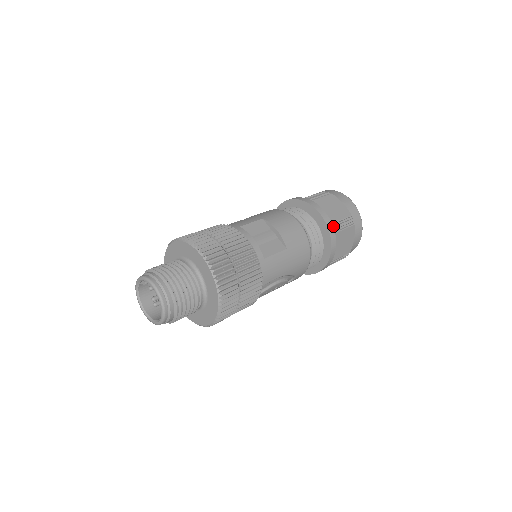
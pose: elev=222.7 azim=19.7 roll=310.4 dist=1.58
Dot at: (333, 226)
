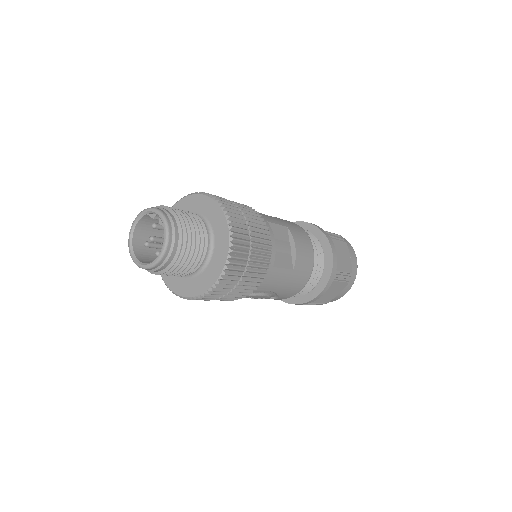
Dot at: (335, 273)
